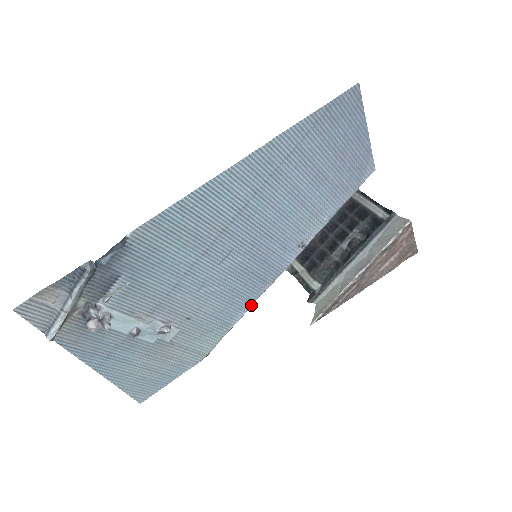
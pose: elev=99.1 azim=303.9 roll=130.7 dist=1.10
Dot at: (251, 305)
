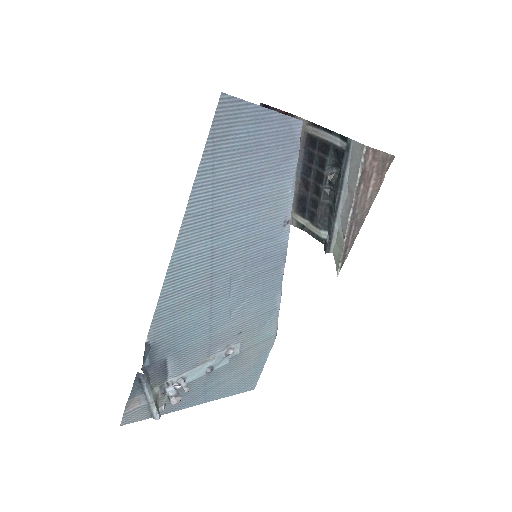
Dot at: (281, 286)
